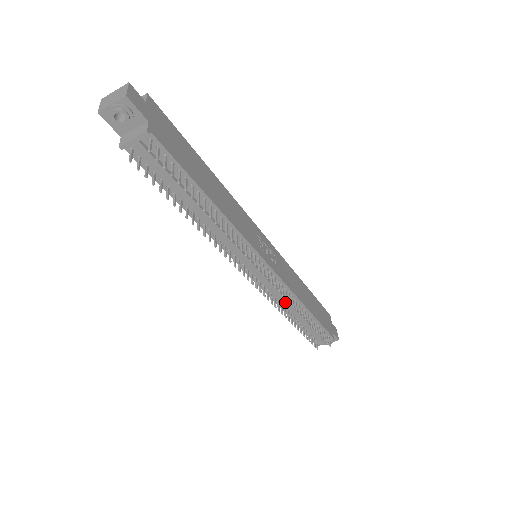
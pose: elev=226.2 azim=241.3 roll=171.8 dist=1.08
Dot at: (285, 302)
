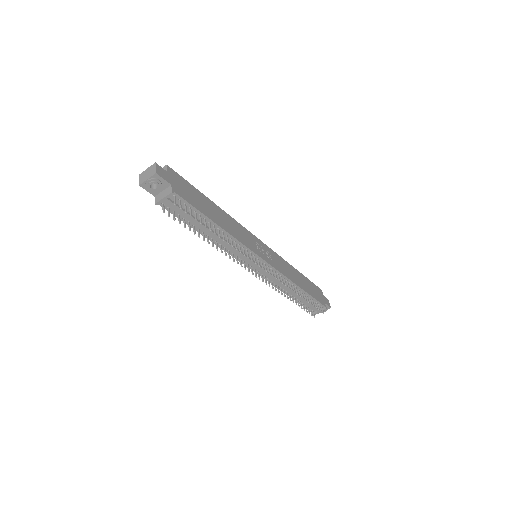
Dot at: (283, 286)
